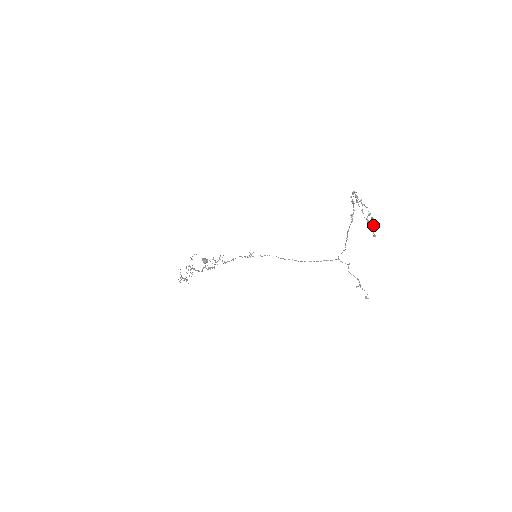
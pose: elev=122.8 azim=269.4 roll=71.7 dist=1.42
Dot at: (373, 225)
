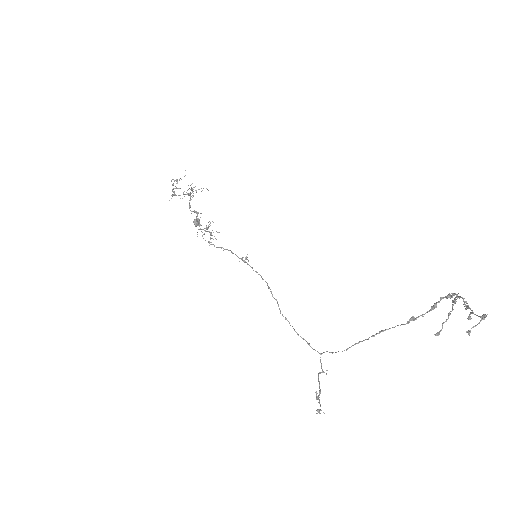
Dot at: occluded
